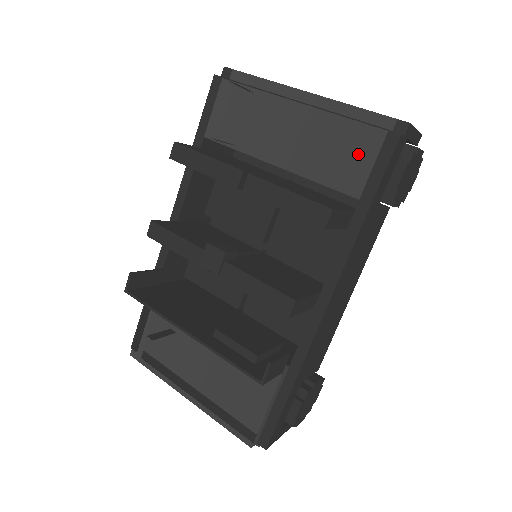
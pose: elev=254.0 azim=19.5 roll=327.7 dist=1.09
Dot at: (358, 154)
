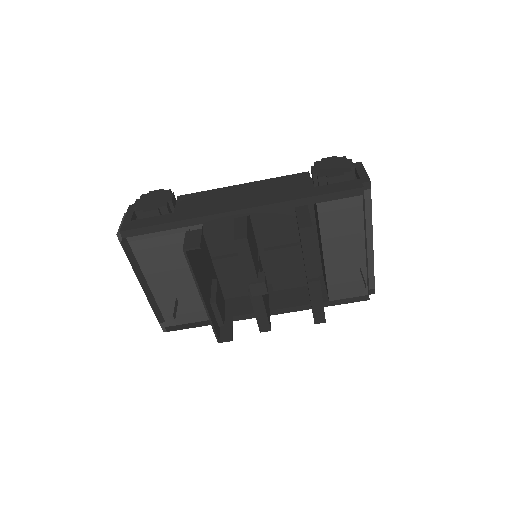
Dot at: (351, 290)
